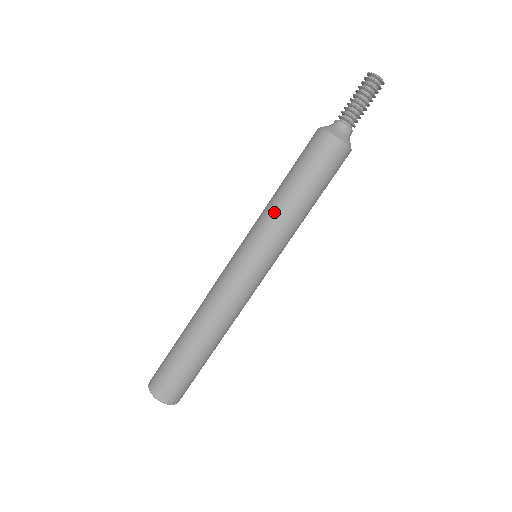
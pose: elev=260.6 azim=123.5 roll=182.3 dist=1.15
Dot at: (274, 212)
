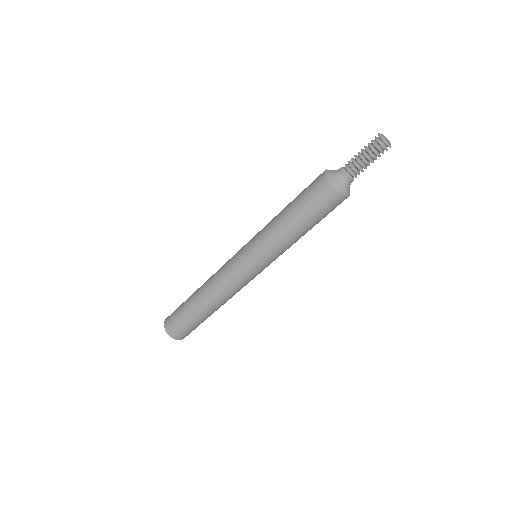
Dot at: (270, 221)
